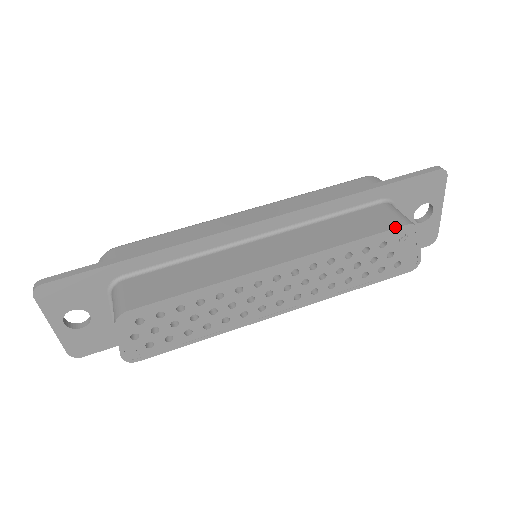
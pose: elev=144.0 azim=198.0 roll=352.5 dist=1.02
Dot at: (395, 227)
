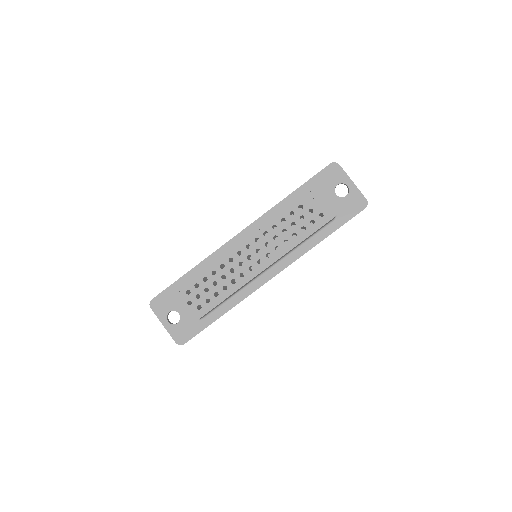
Dot at: (301, 195)
